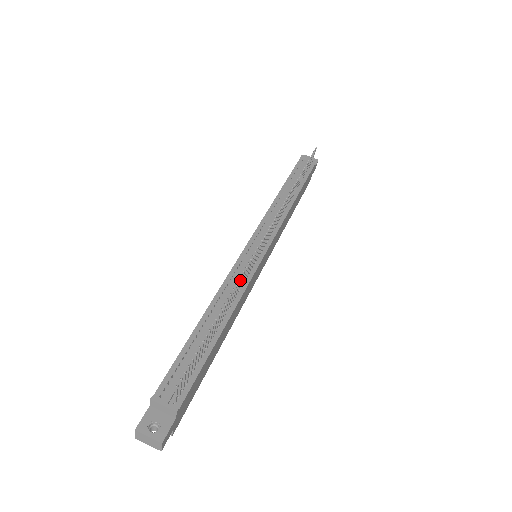
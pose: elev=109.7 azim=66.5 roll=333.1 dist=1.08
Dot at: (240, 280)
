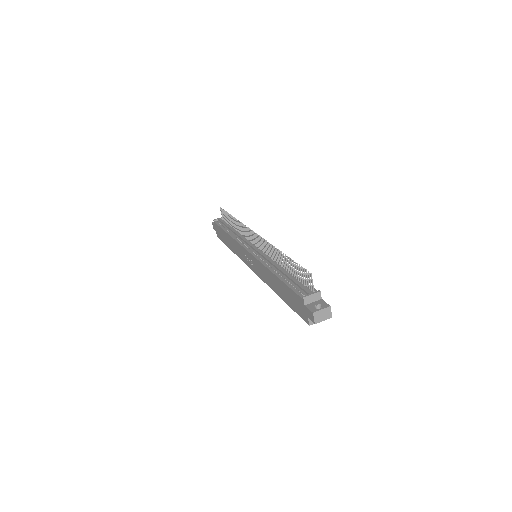
Dot at: (272, 248)
